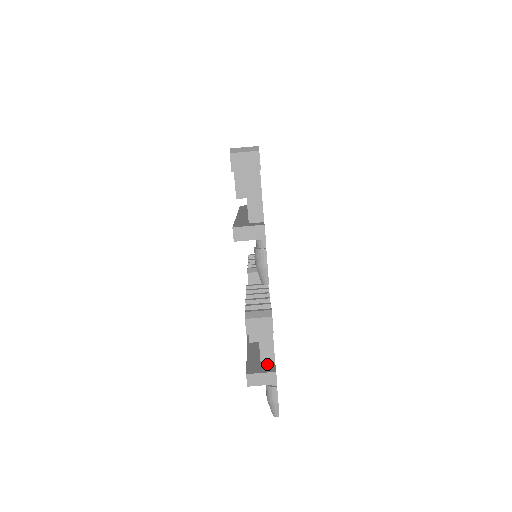
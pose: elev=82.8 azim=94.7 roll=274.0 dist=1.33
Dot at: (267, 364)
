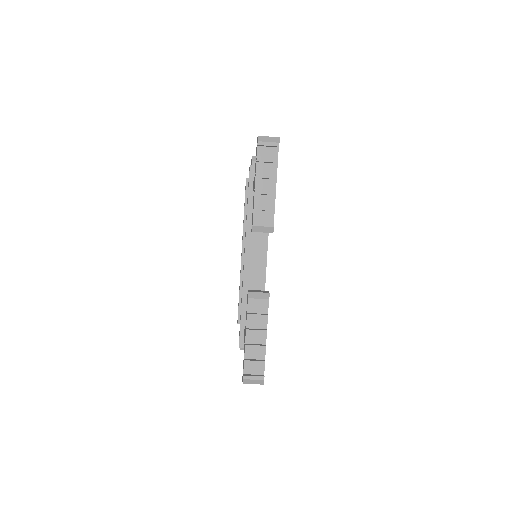
Dot at: occluded
